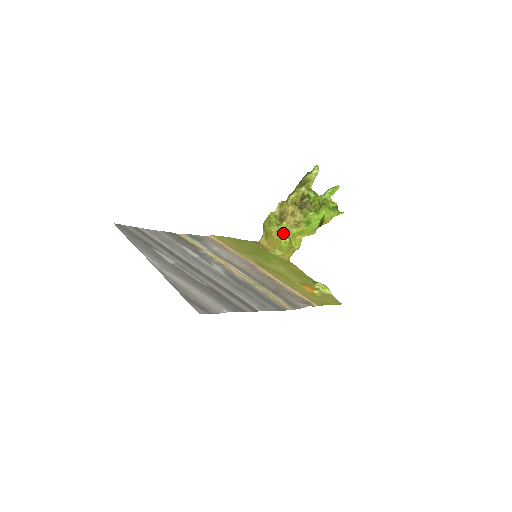
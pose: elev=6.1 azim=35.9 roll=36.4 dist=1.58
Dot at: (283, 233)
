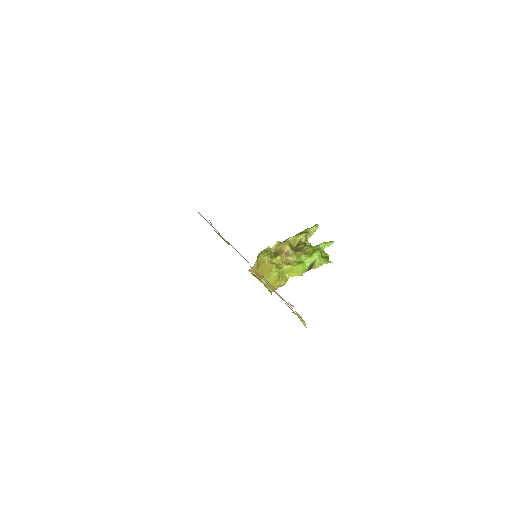
Dot at: (275, 264)
